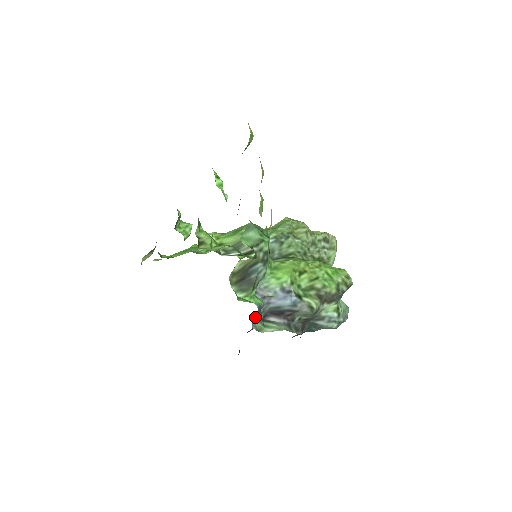
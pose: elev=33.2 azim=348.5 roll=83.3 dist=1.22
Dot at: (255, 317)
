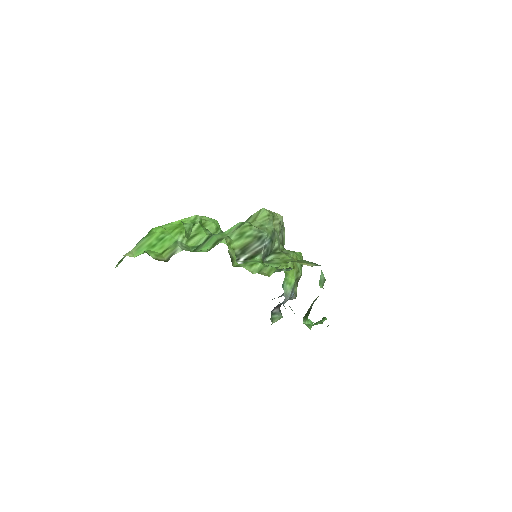
Dot at: occluded
